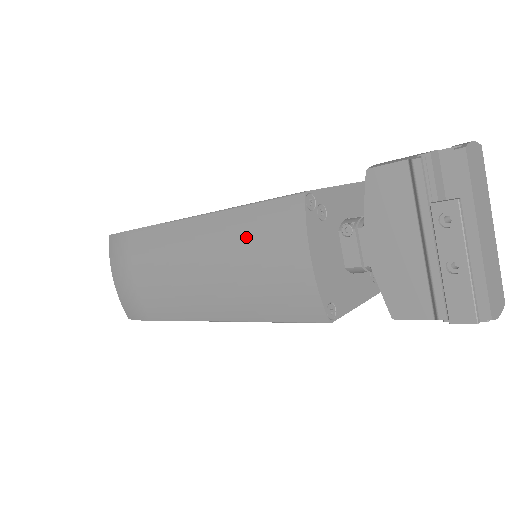
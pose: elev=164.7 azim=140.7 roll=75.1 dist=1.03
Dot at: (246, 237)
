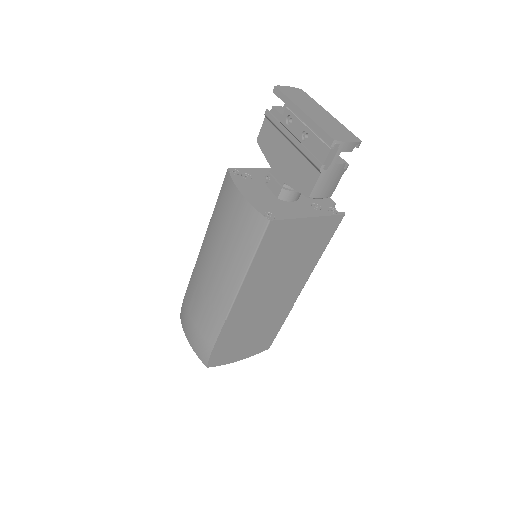
Dot at: (218, 220)
